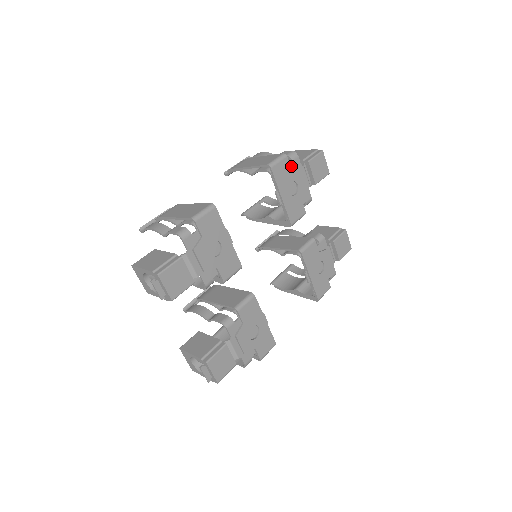
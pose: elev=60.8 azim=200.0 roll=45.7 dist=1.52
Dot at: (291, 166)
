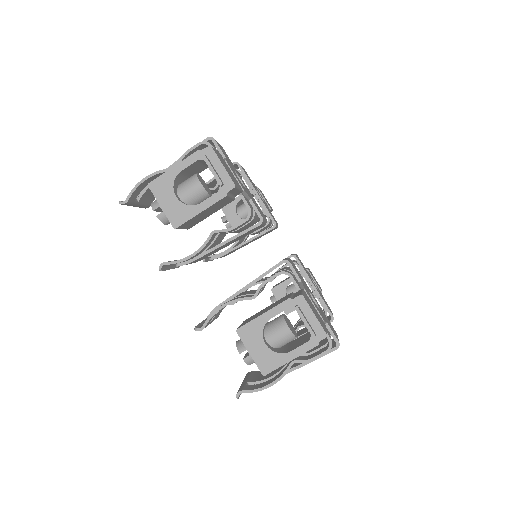
Dot at: occluded
